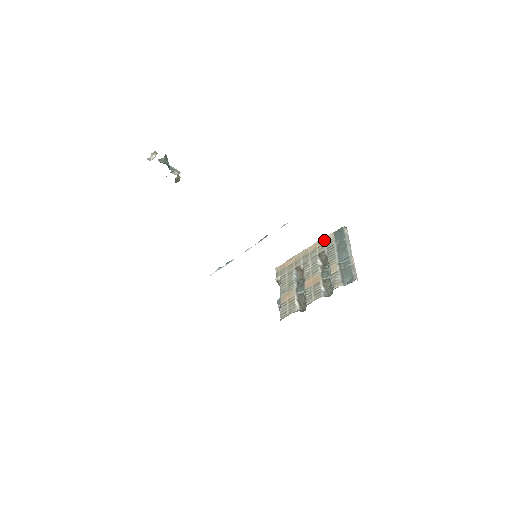
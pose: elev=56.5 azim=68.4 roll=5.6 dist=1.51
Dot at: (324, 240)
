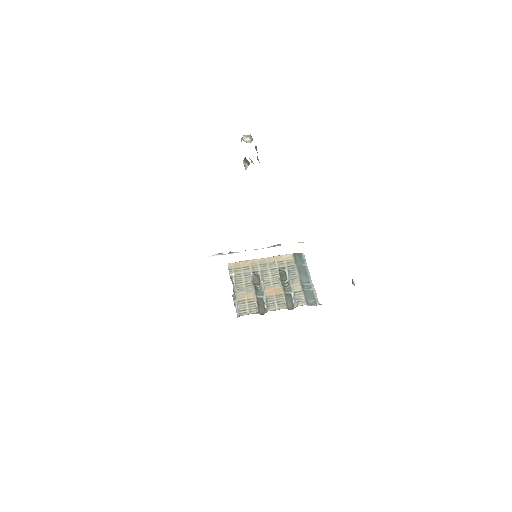
Dot at: (284, 257)
